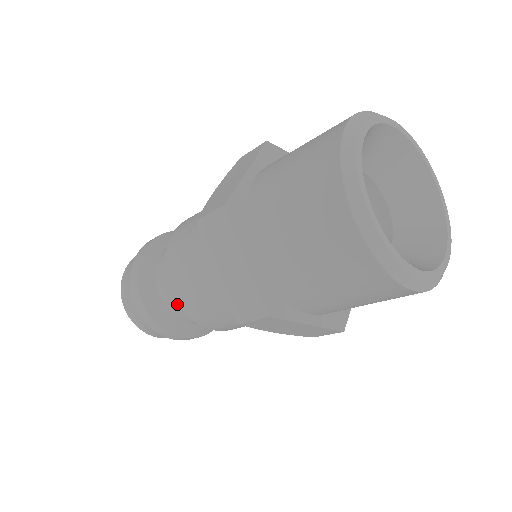
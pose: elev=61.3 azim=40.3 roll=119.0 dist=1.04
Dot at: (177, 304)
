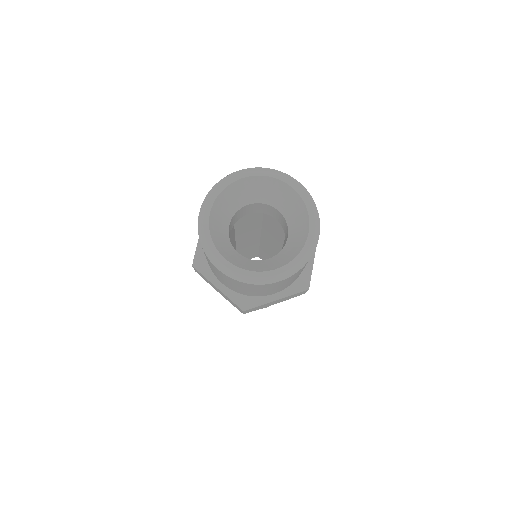
Dot at: occluded
